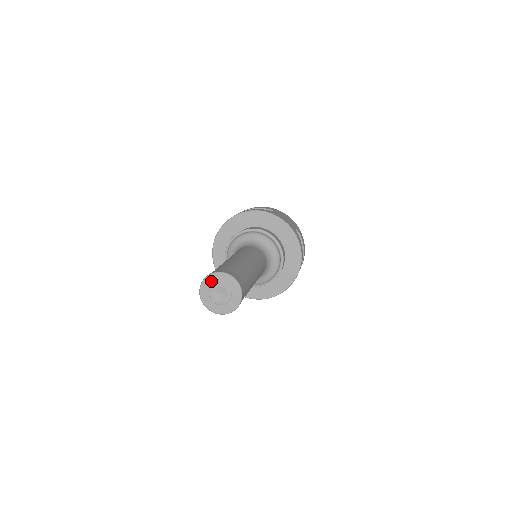
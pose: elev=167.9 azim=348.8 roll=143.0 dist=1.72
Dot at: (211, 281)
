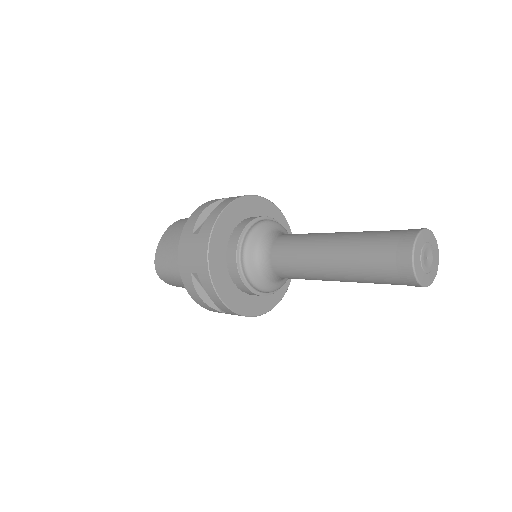
Dot at: (418, 251)
